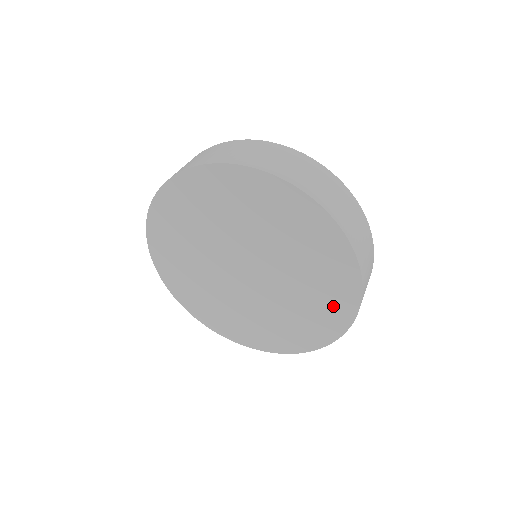
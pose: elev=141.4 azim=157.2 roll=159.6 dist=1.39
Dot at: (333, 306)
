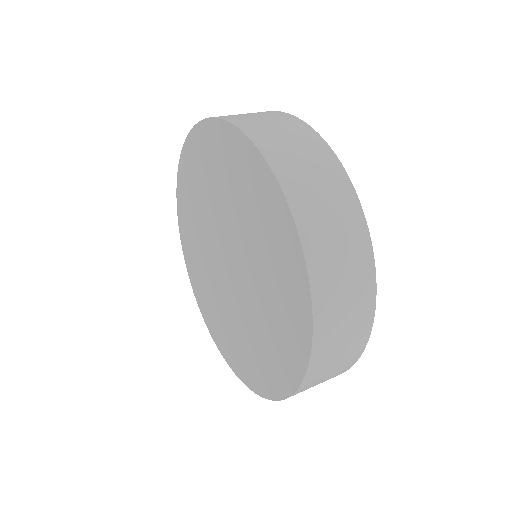
Dot at: (289, 285)
